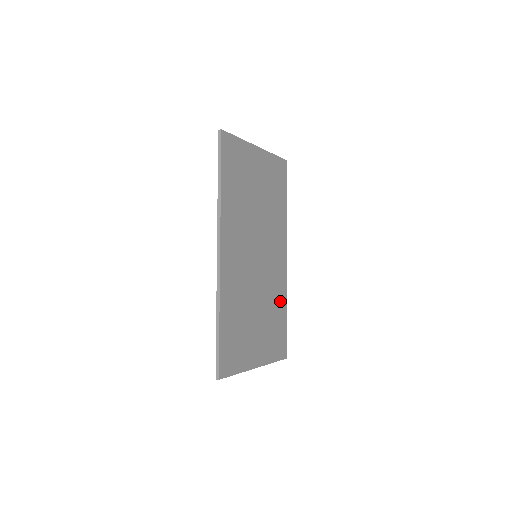
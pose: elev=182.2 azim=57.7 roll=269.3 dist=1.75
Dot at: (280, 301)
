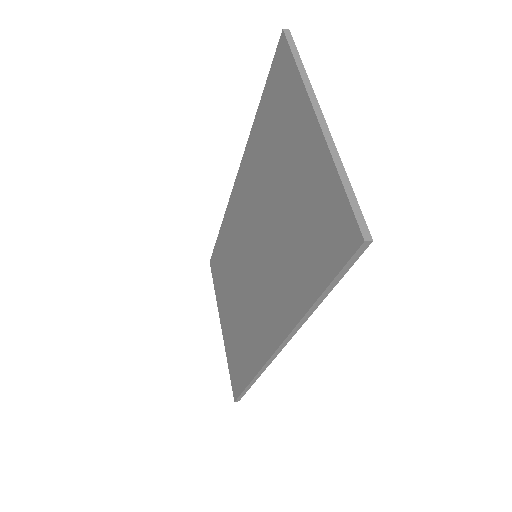
Dot at: occluded
